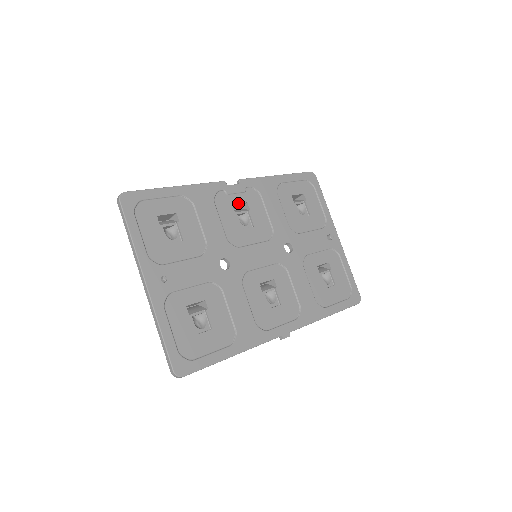
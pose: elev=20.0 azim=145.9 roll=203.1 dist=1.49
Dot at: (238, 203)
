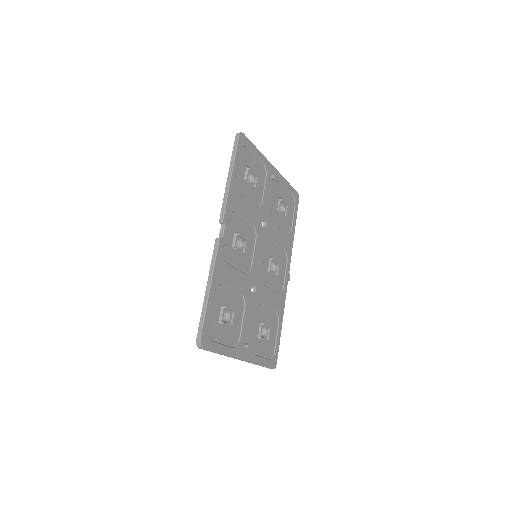
Dot at: occluded
